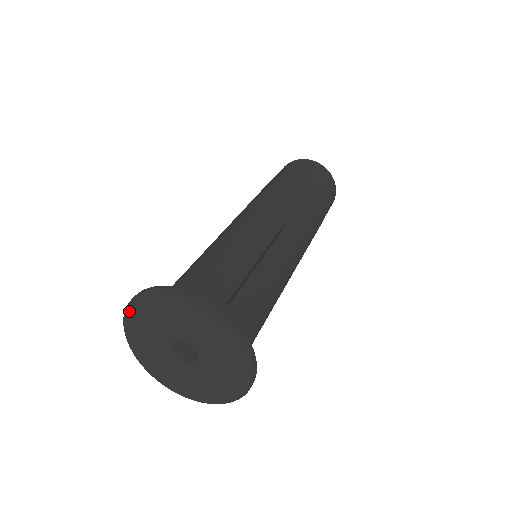
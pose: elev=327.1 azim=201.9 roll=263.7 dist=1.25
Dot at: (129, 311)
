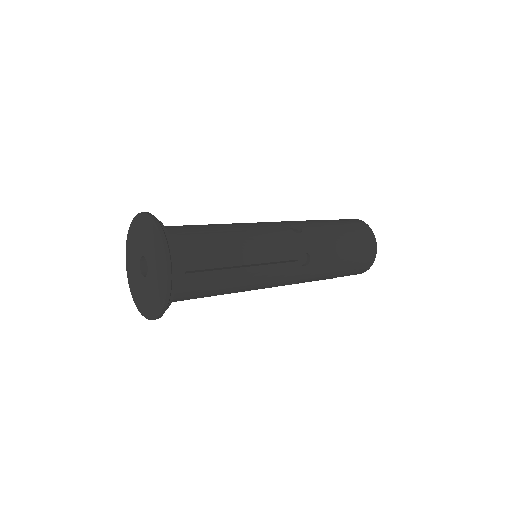
Dot at: (127, 240)
